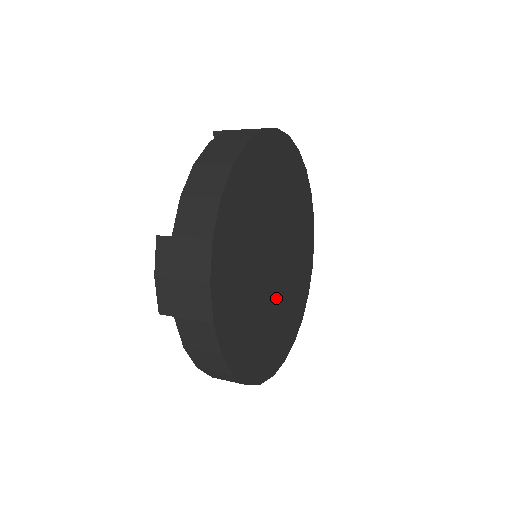
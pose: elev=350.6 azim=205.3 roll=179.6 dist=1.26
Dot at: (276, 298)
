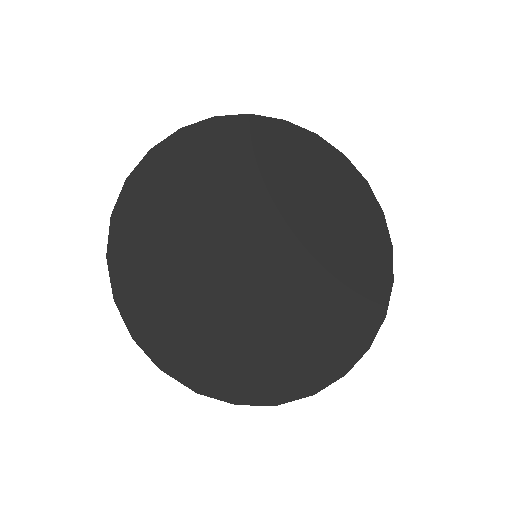
Dot at: (272, 301)
